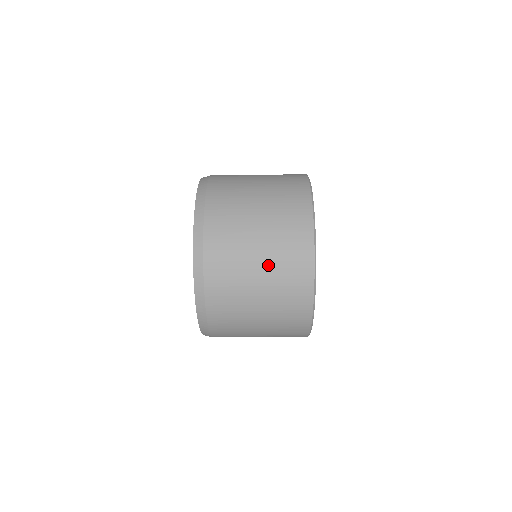
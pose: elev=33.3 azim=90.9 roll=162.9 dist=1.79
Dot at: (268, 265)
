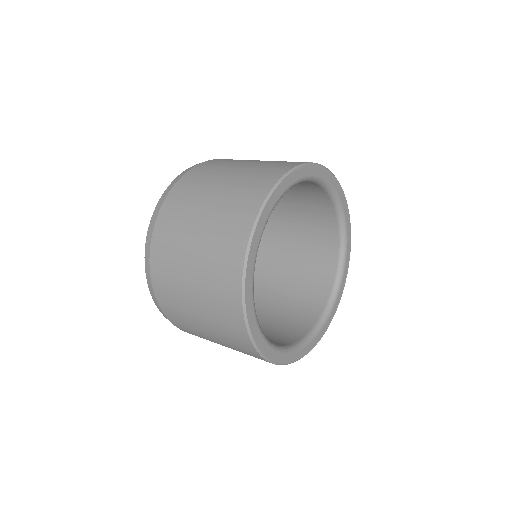
Dot at: (225, 345)
